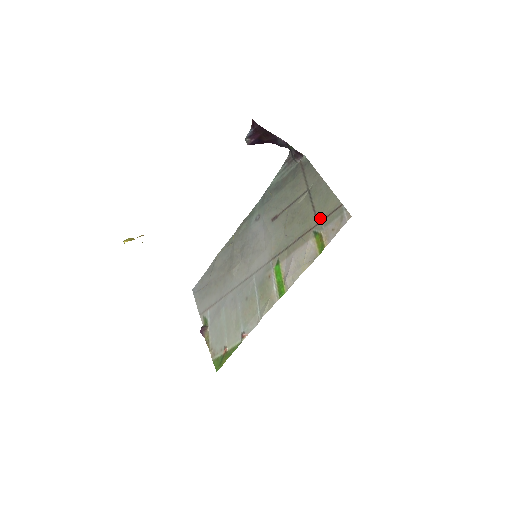
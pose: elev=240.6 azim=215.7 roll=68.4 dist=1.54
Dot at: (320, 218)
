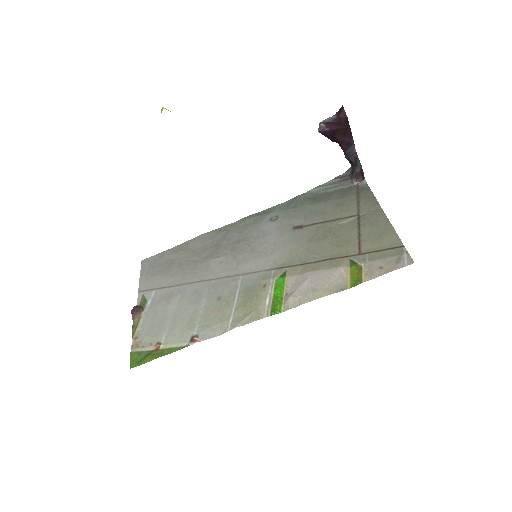
Dot at: (365, 249)
